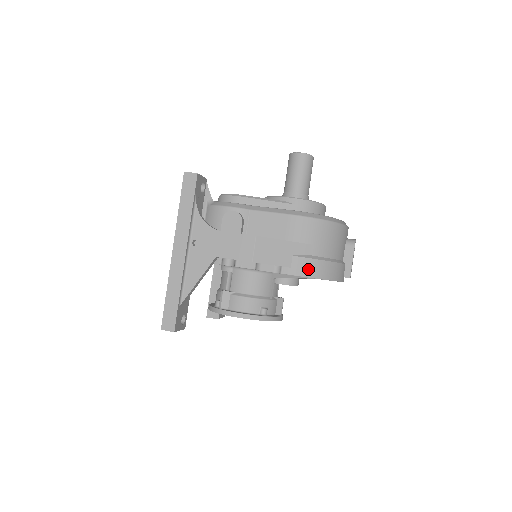
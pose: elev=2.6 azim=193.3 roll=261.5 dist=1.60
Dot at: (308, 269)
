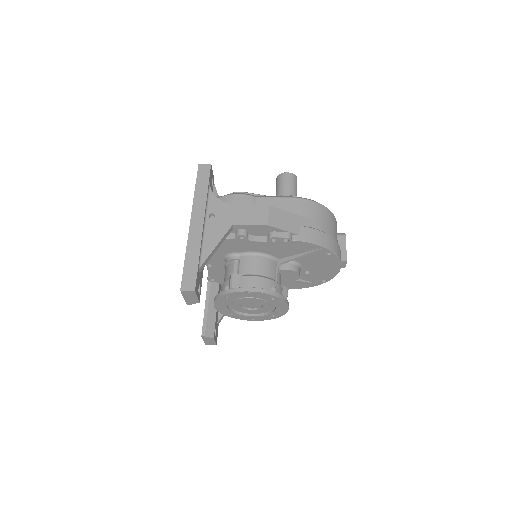
Dot at: (315, 237)
